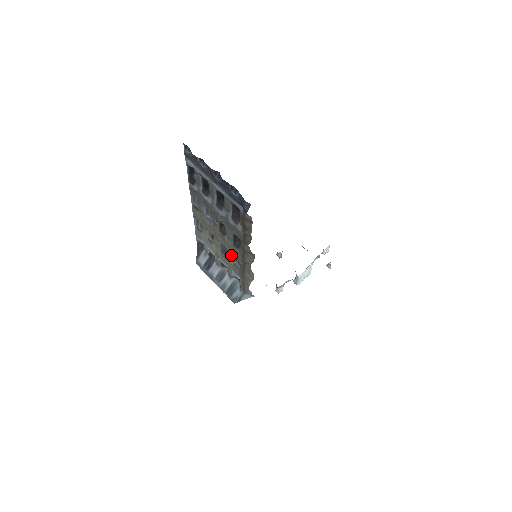
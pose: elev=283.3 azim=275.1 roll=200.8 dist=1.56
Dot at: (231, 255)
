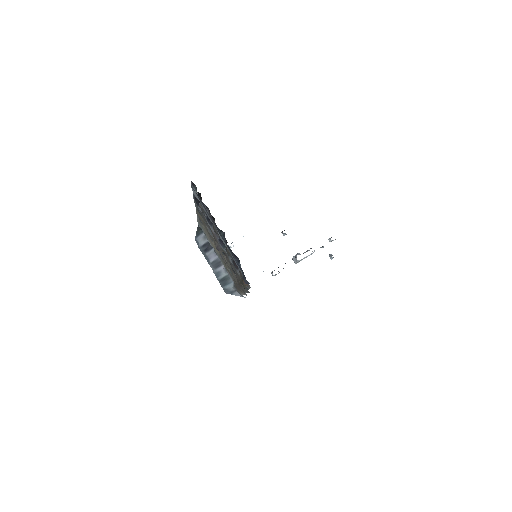
Dot at: occluded
